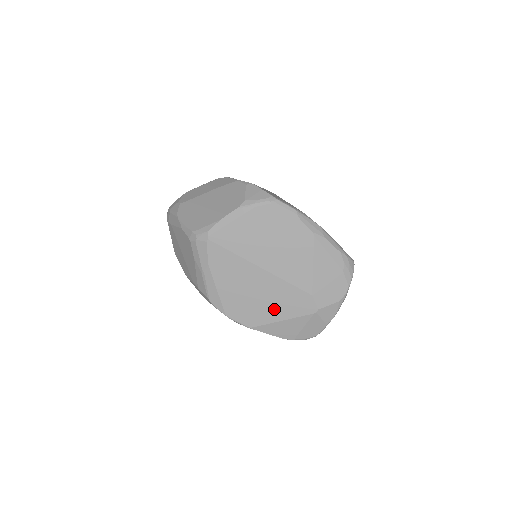
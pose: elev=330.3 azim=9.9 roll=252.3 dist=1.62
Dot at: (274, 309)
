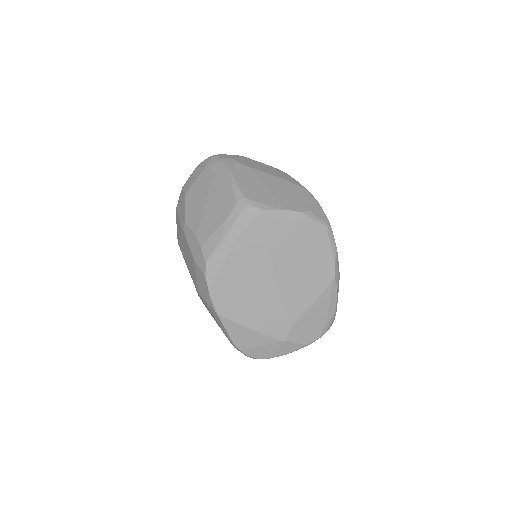
Dot at: (253, 314)
